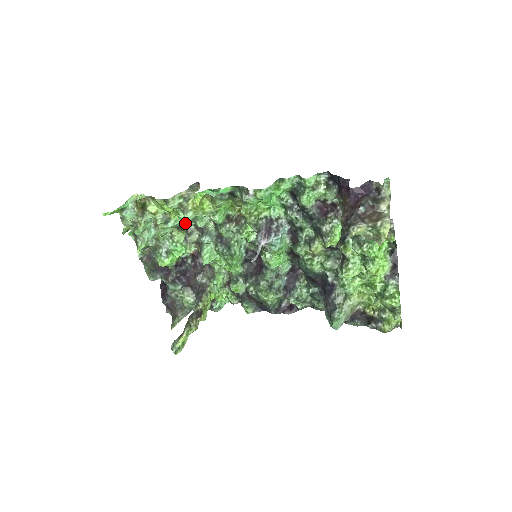
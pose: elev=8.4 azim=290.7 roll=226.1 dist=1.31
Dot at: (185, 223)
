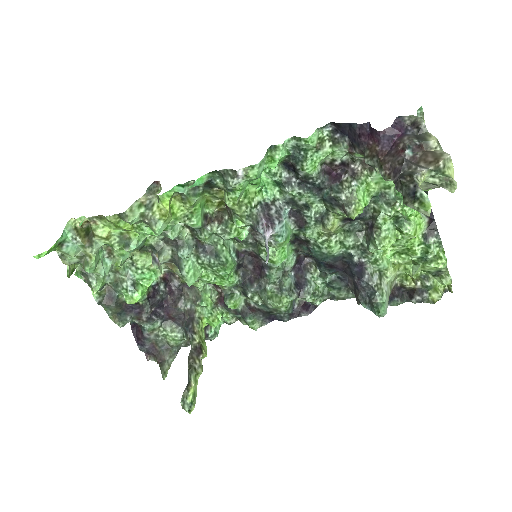
Dot at: (150, 240)
